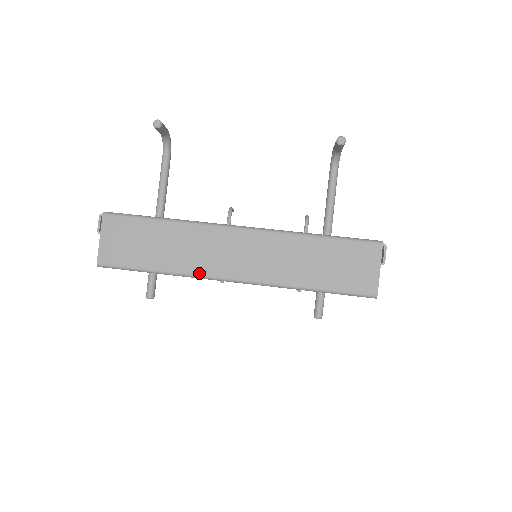
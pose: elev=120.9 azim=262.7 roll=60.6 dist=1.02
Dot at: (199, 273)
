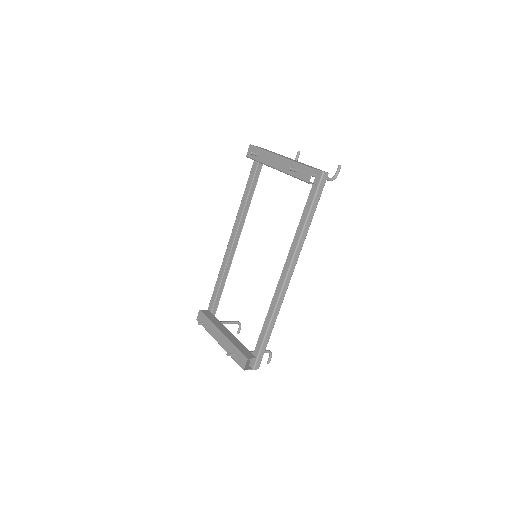
Dot at: (273, 153)
